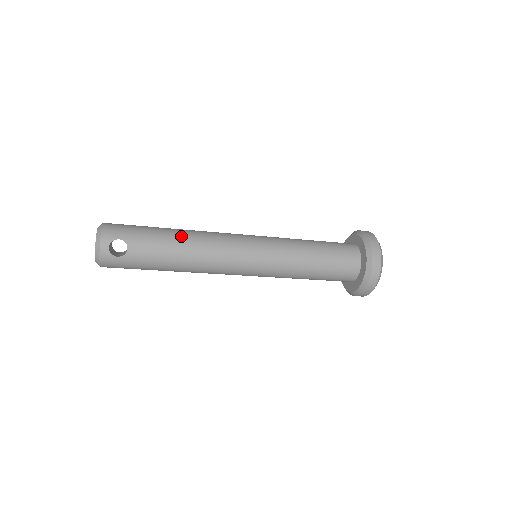
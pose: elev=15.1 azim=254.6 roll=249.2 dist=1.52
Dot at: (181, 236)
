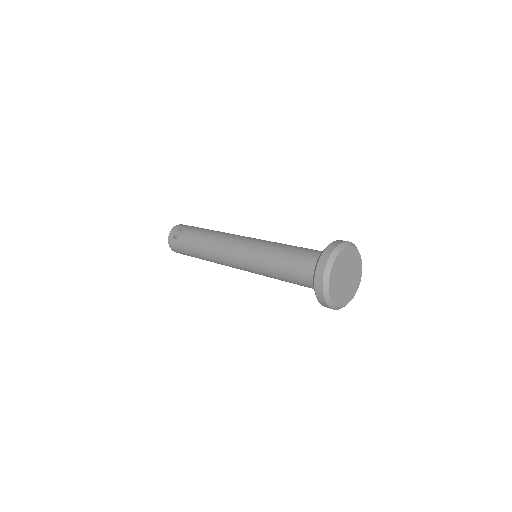
Dot at: (211, 231)
